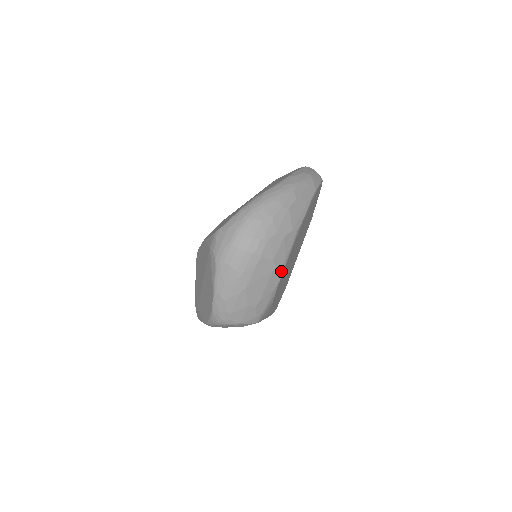
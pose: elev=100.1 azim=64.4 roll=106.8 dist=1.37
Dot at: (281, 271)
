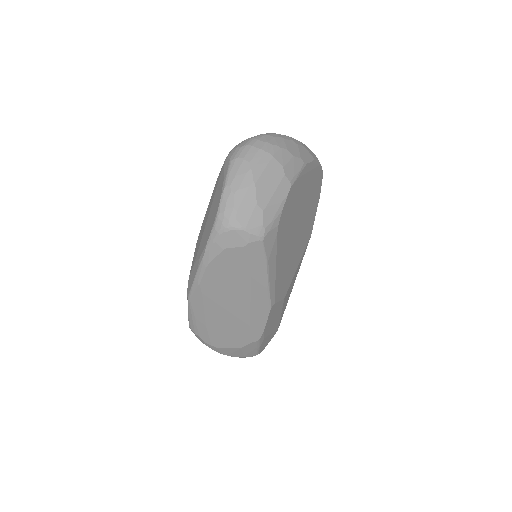
Dot at: (289, 185)
